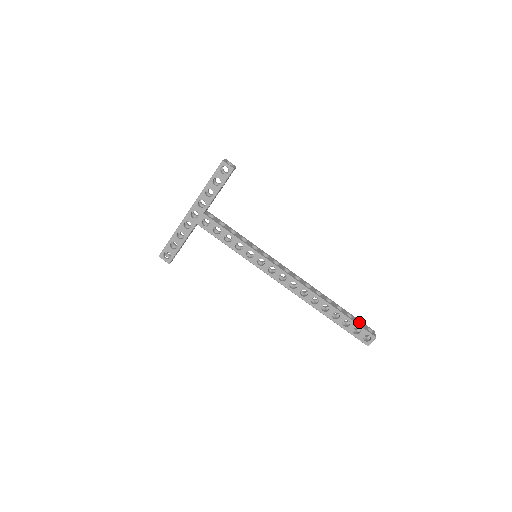
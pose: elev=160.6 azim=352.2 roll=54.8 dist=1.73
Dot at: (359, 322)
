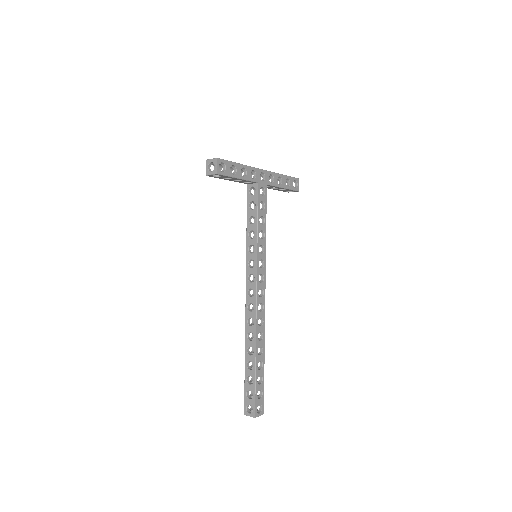
Dot at: occluded
